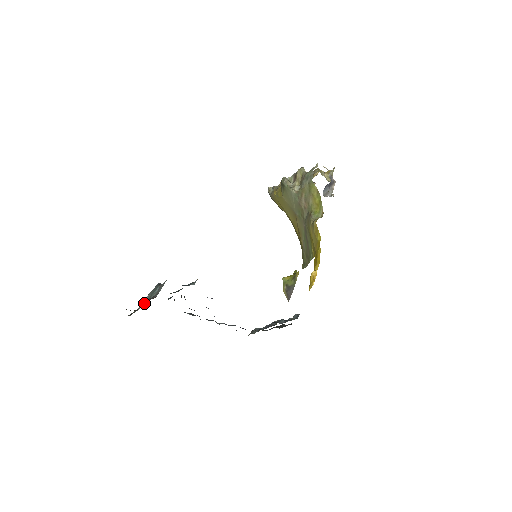
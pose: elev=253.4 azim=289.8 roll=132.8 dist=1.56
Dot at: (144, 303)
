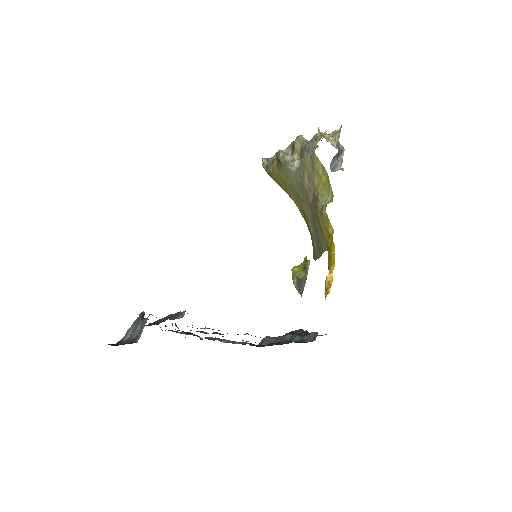
Dot at: (127, 342)
